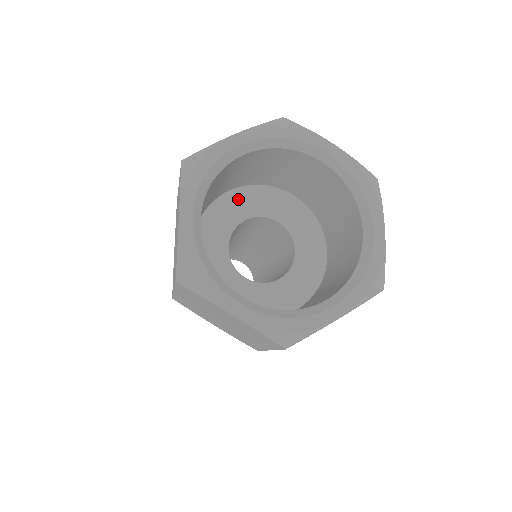
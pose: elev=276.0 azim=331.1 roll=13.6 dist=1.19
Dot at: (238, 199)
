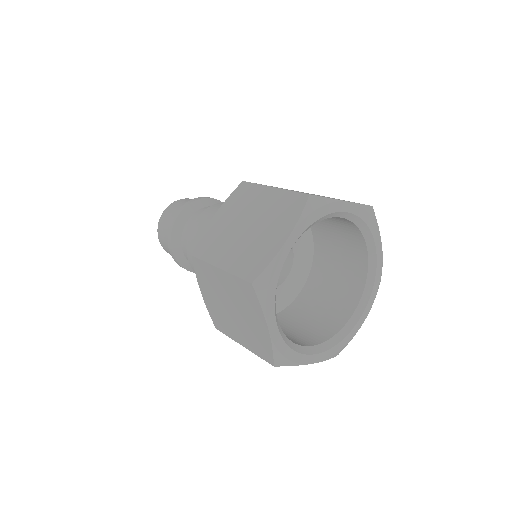
Dot at: occluded
